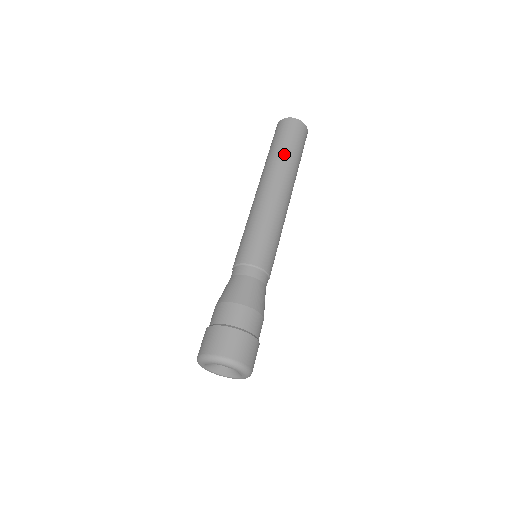
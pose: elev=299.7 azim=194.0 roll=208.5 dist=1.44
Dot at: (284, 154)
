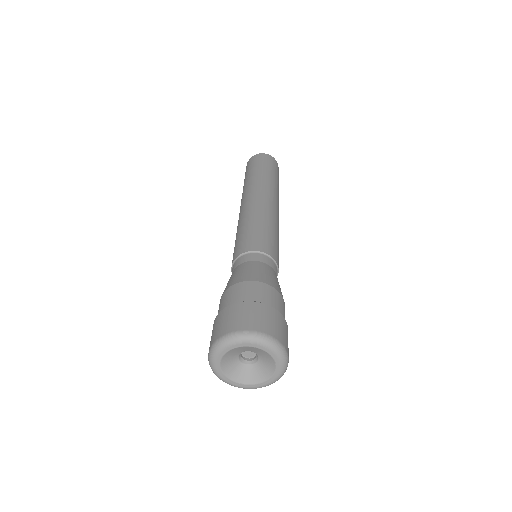
Dot at: (260, 174)
